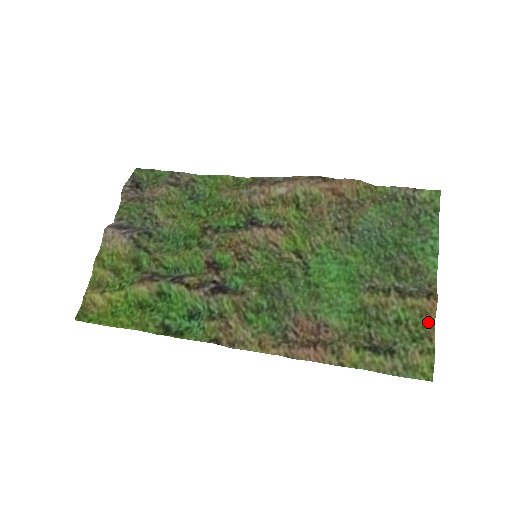
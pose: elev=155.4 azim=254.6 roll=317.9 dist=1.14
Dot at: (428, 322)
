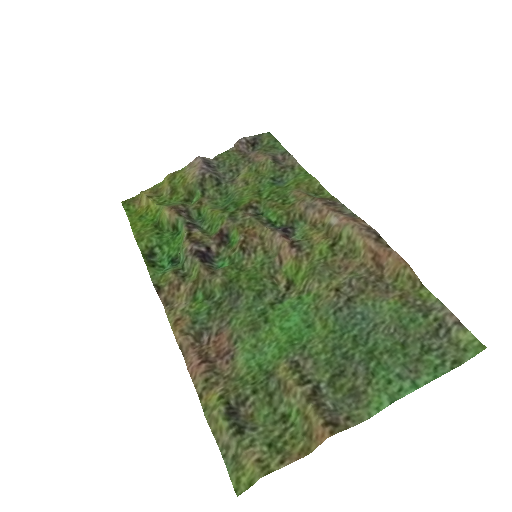
Dot at: (303, 446)
